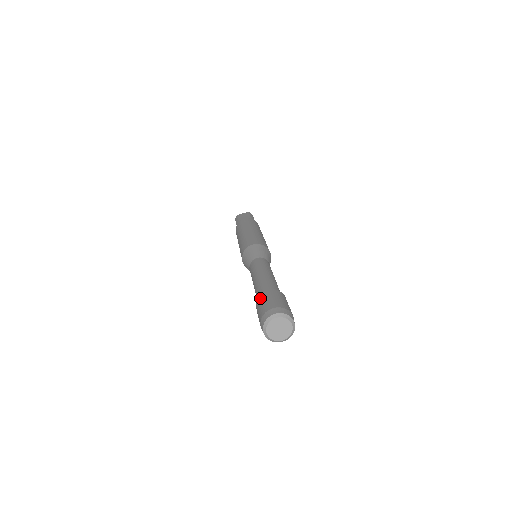
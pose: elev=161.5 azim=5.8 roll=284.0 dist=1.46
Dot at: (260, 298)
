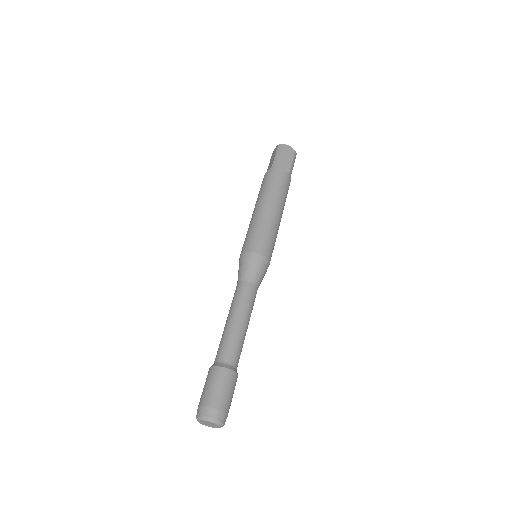
Dot at: occluded
